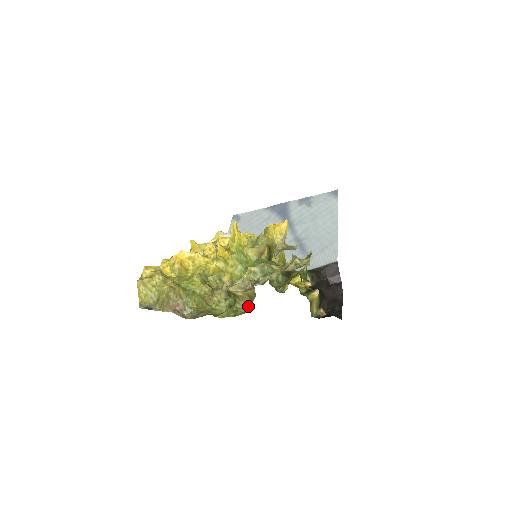
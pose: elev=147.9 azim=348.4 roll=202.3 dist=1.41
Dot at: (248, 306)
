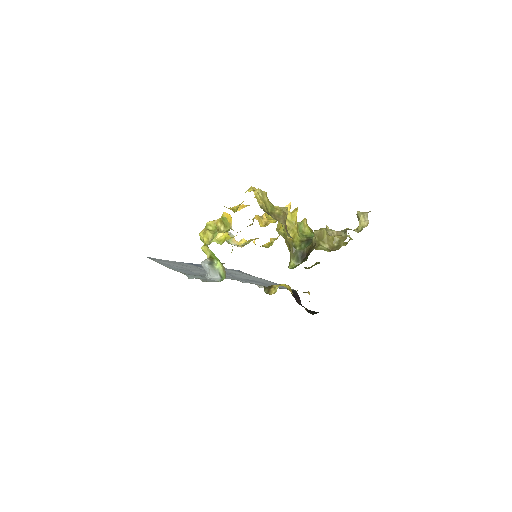
Dot at: (333, 248)
